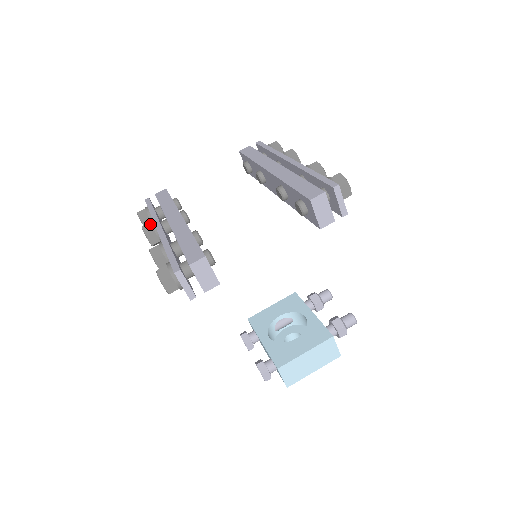
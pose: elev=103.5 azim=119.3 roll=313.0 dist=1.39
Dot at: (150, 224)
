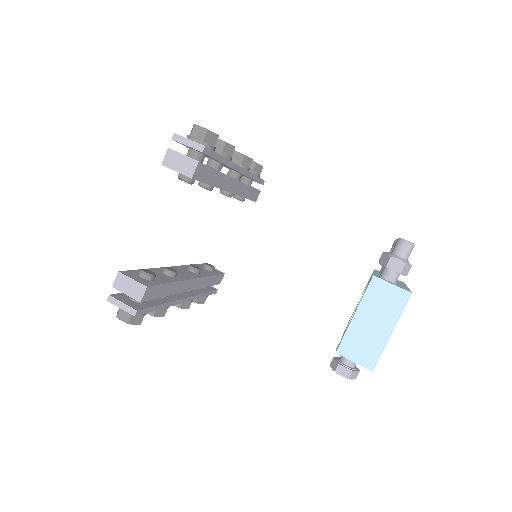
Dot at: occluded
